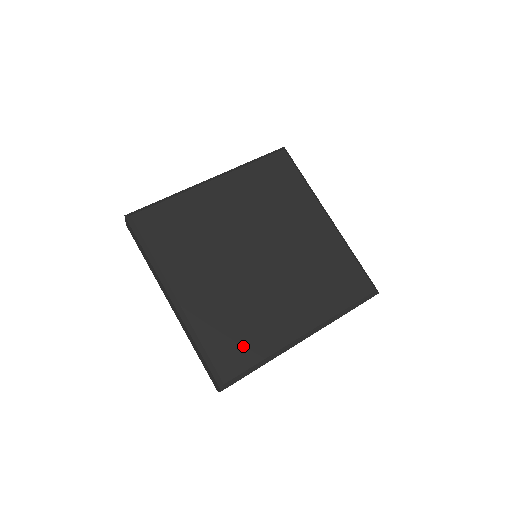
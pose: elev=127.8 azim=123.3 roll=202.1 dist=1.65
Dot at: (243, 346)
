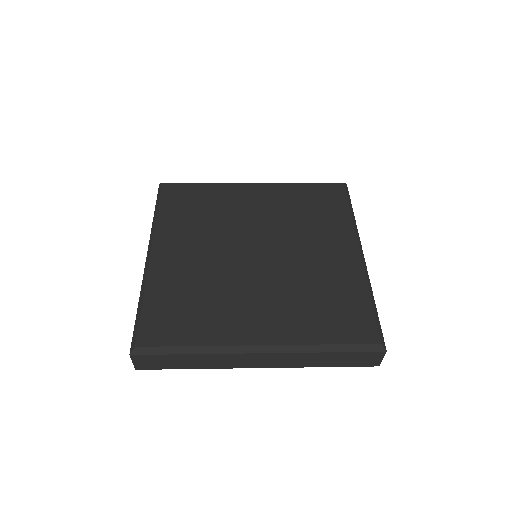
Dot at: (182, 322)
